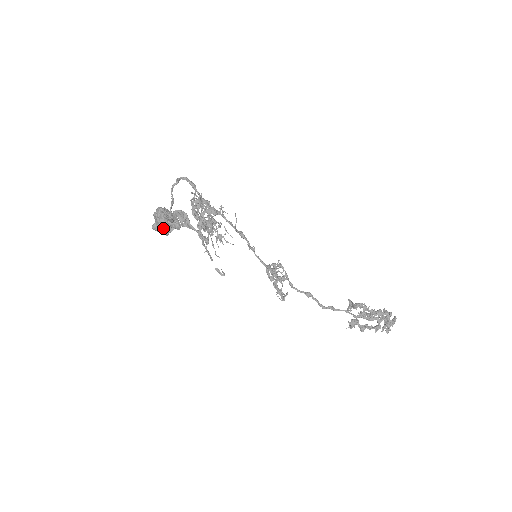
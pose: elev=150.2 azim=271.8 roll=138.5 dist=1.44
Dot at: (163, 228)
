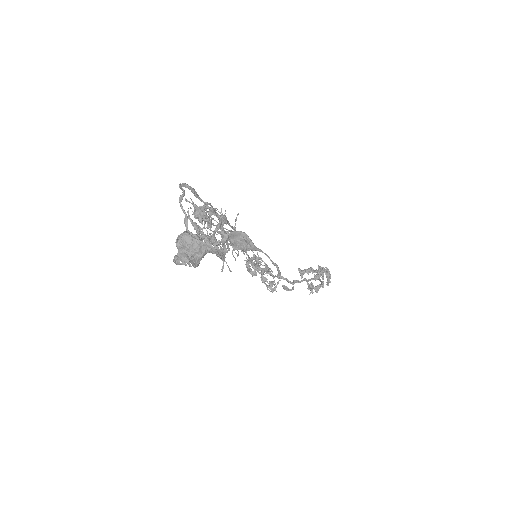
Dot at: (199, 259)
